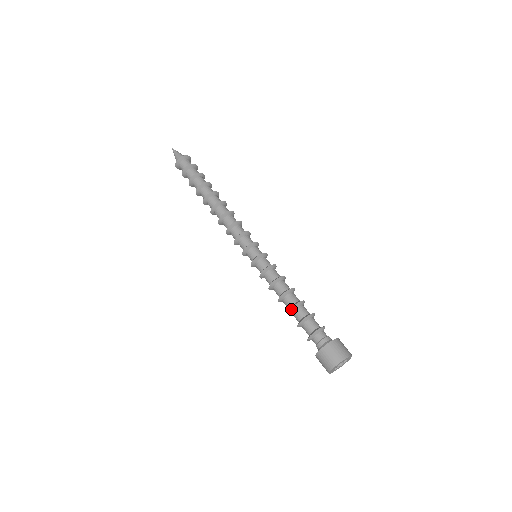
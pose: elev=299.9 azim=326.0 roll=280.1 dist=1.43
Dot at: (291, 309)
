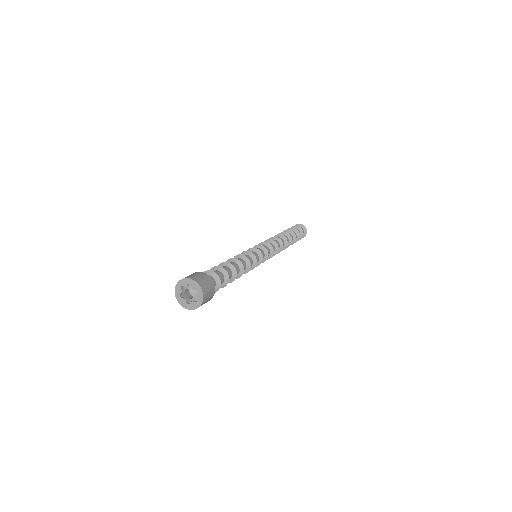
Dot at: (223, 263)
